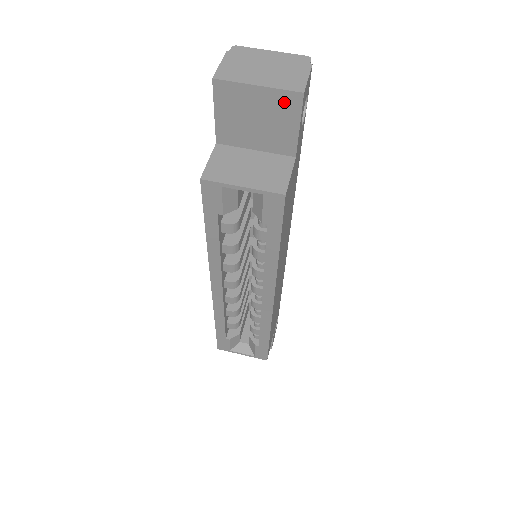
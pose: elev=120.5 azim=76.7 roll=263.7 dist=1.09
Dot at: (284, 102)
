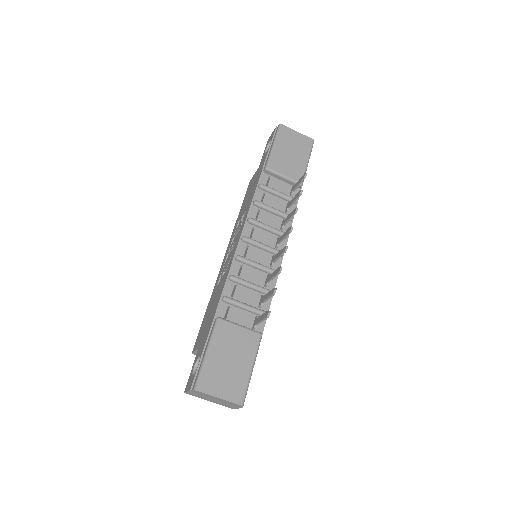
Dot at: occluded
